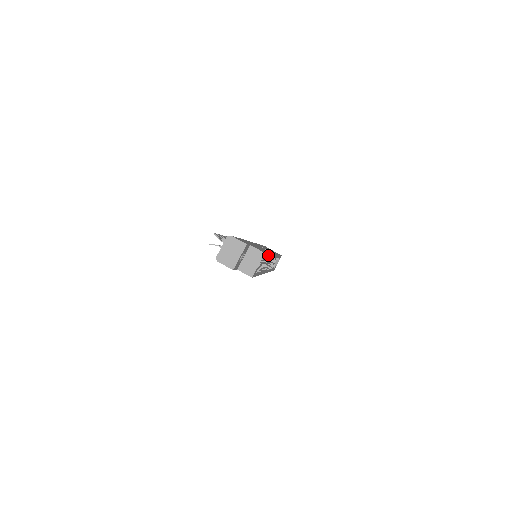
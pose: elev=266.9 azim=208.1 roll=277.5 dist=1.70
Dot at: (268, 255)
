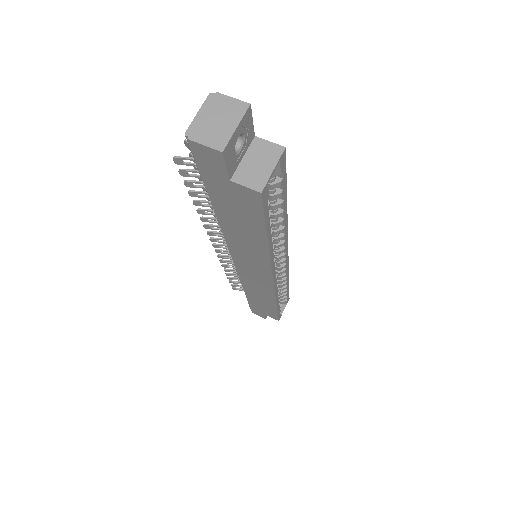
Dot at: (285, 197)
